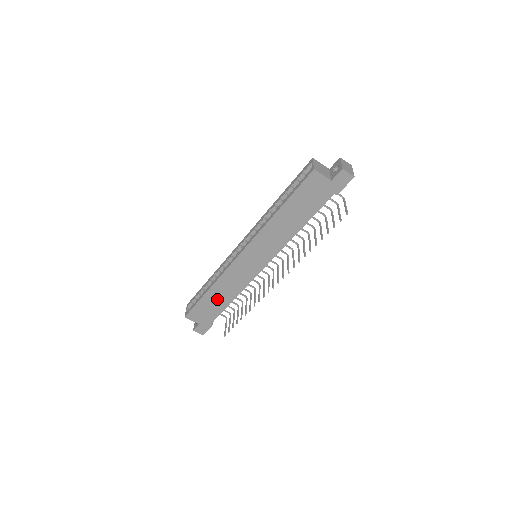
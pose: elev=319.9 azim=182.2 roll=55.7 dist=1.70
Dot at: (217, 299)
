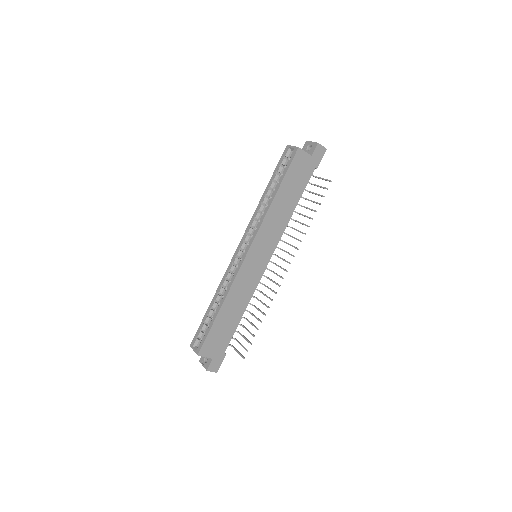
Dot at: (229, 317)
